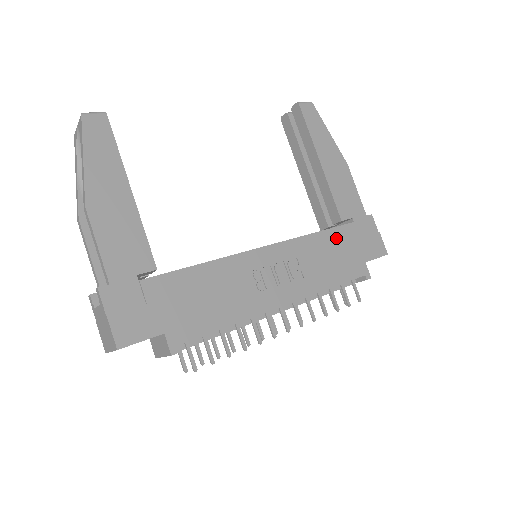
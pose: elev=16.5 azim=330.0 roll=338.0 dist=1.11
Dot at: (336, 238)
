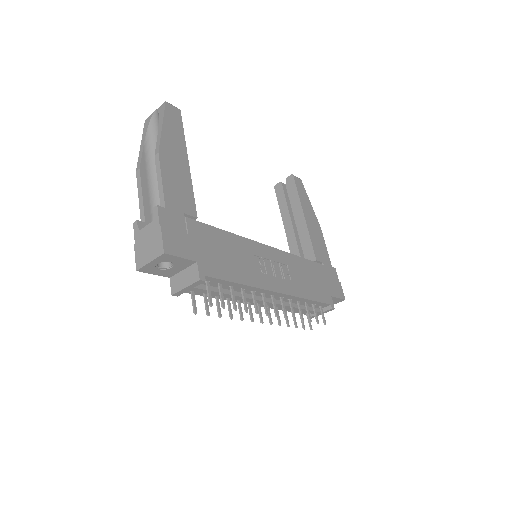
Dot at: (313, 268)
